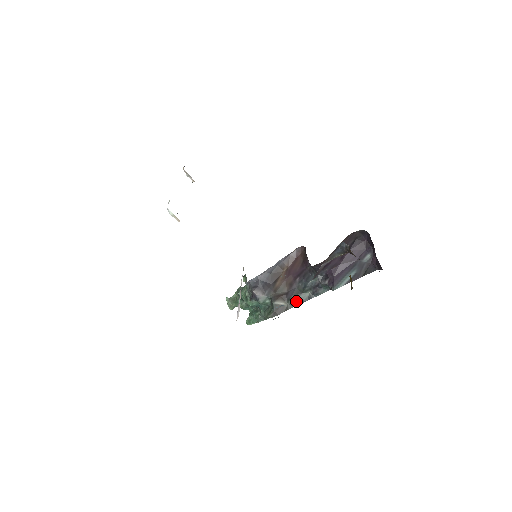
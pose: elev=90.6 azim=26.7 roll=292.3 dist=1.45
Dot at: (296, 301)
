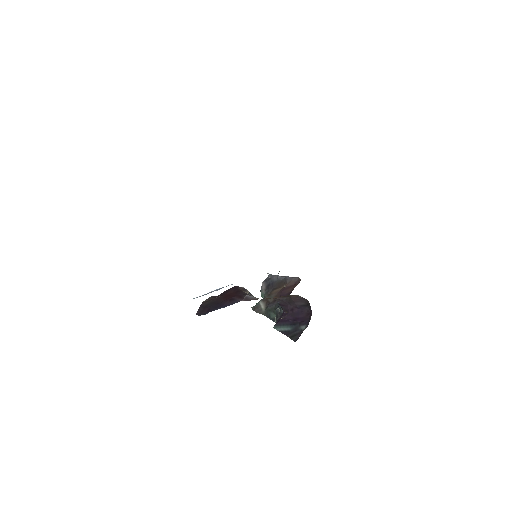
Dot at: (268, 314)
